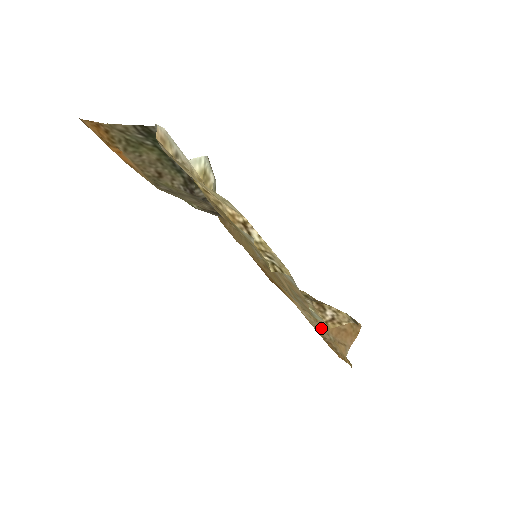
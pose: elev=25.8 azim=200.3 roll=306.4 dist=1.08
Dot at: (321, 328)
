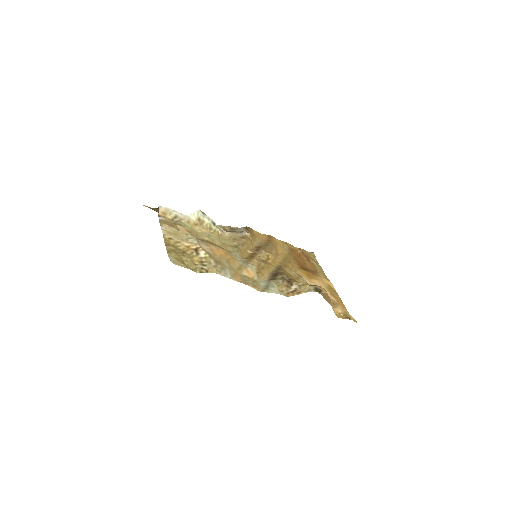
Dot at: occluded
